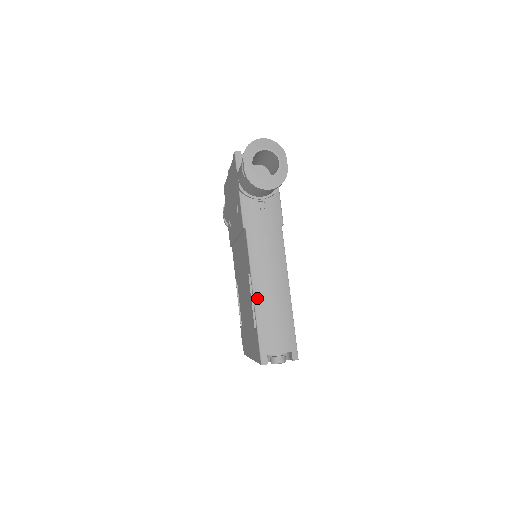
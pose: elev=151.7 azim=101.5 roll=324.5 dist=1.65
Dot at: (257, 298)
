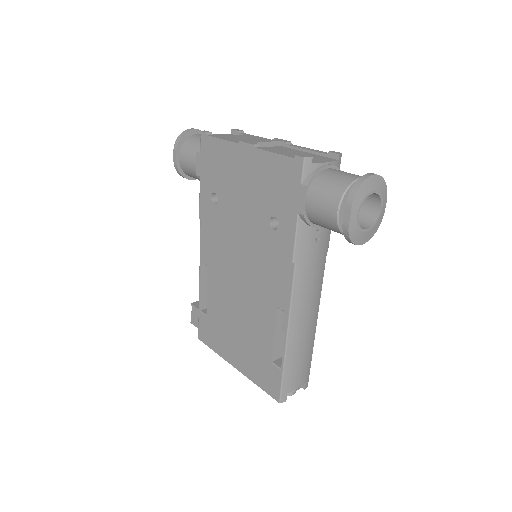
Dot at: (290, 341)
